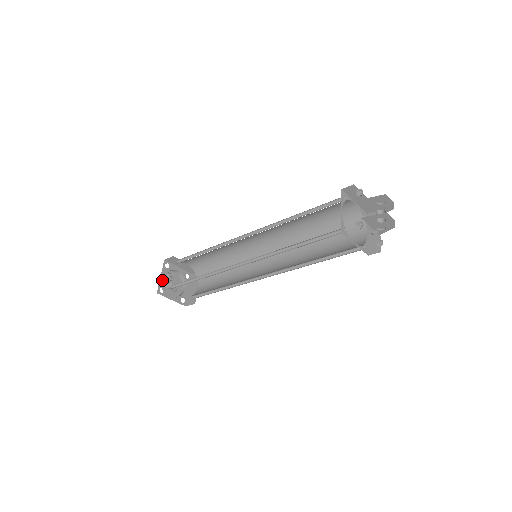
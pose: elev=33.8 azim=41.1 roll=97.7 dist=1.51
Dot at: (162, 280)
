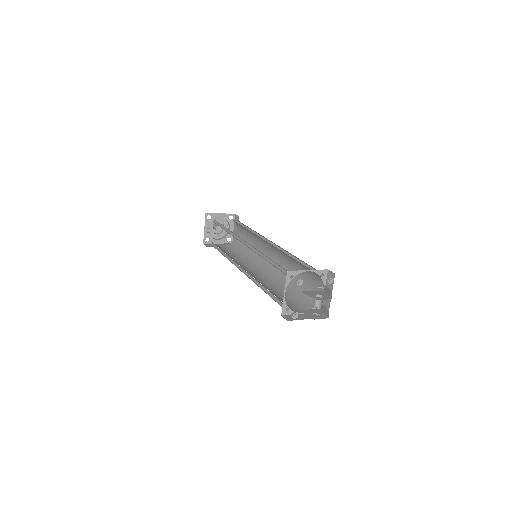
Dot at: (206, 231)
